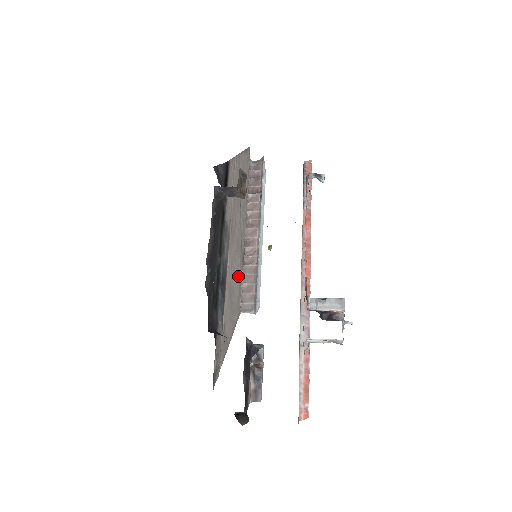
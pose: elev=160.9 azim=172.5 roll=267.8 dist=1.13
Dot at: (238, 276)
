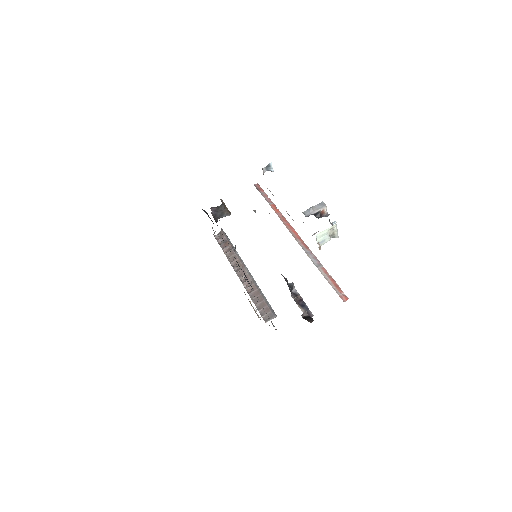
Dot at: occluded
